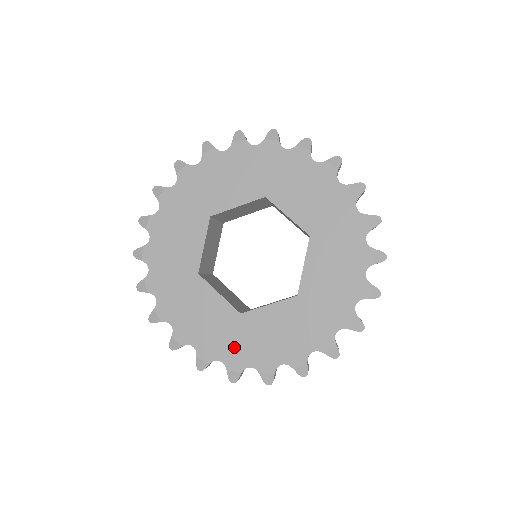
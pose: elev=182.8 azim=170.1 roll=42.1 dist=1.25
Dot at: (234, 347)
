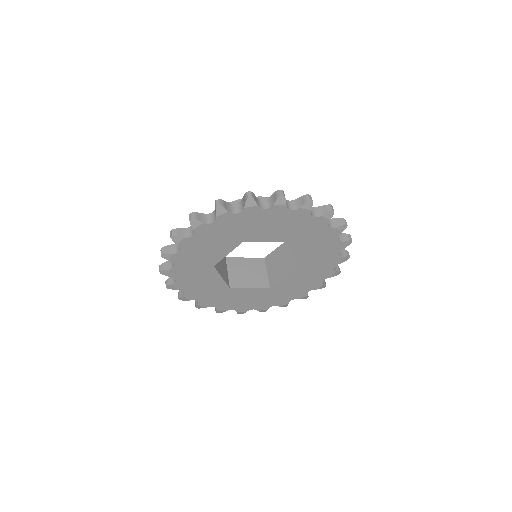
Dot at: (277, 299)
